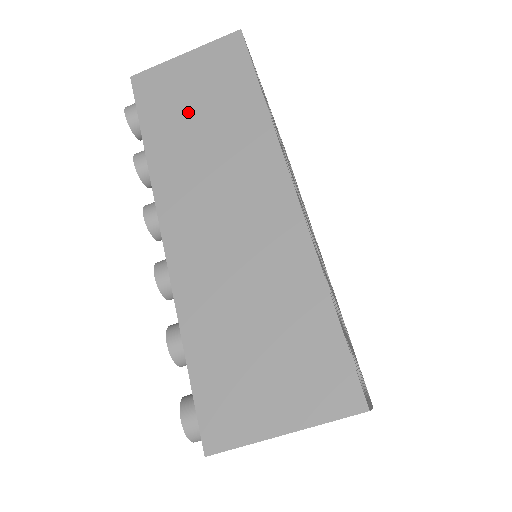
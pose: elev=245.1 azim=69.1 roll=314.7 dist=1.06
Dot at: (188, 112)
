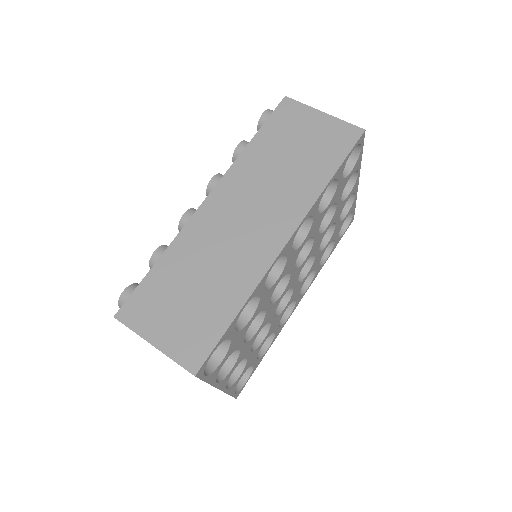
Dot at: (288, 148)
